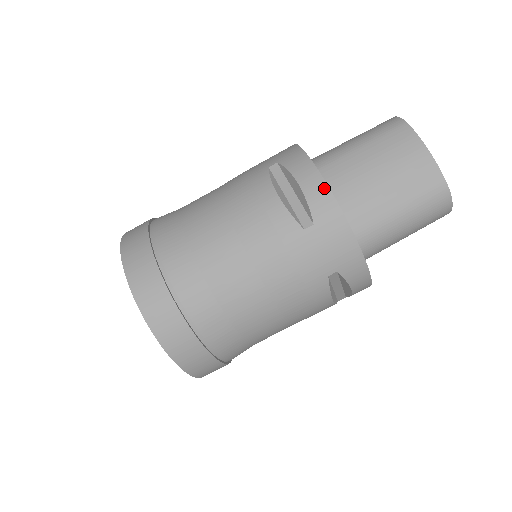
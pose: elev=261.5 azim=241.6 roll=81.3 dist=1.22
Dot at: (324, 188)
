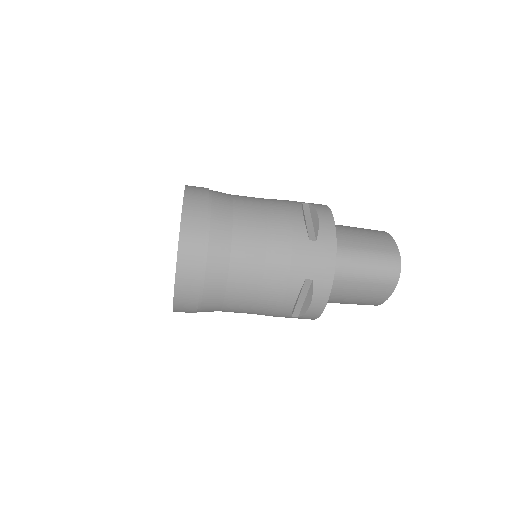
Dot at: (319, 313)
